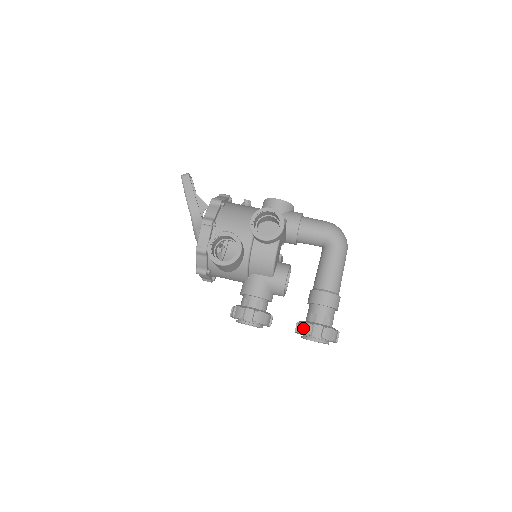
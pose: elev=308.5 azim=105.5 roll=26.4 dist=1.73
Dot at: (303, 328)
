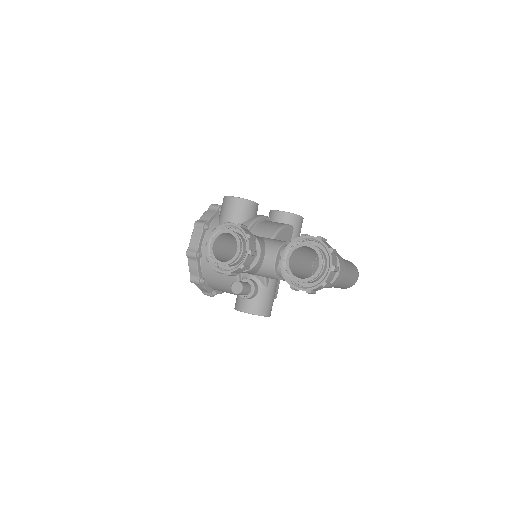
Dot at: occluded
